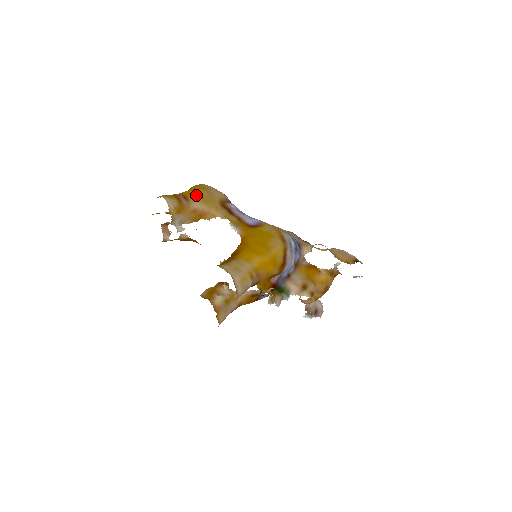
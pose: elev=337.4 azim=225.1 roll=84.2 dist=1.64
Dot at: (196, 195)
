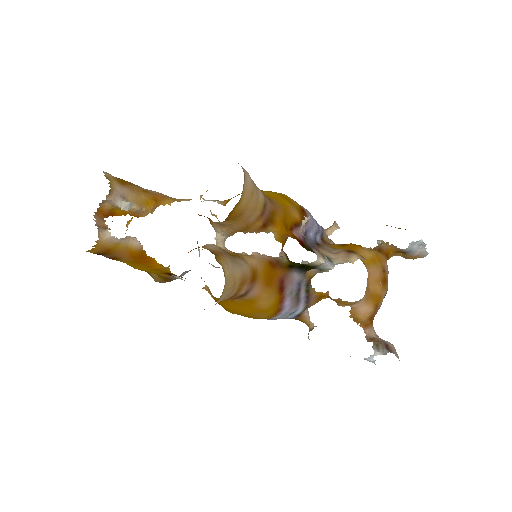
Dot at: occluded
